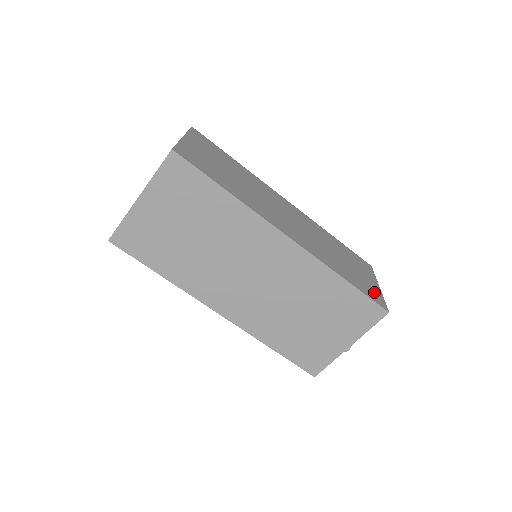
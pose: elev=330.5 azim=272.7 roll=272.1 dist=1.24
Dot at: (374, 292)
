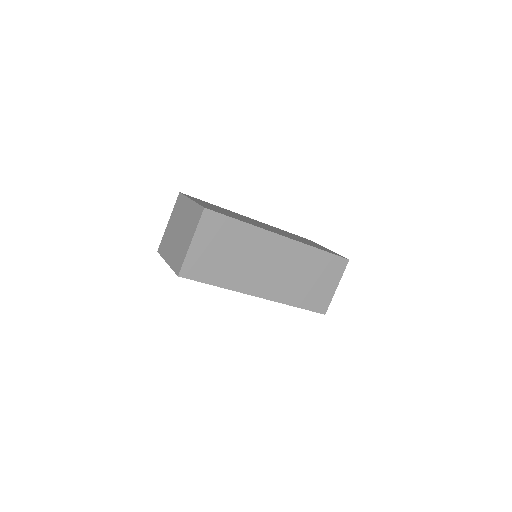
Dot at: (324, 300)
